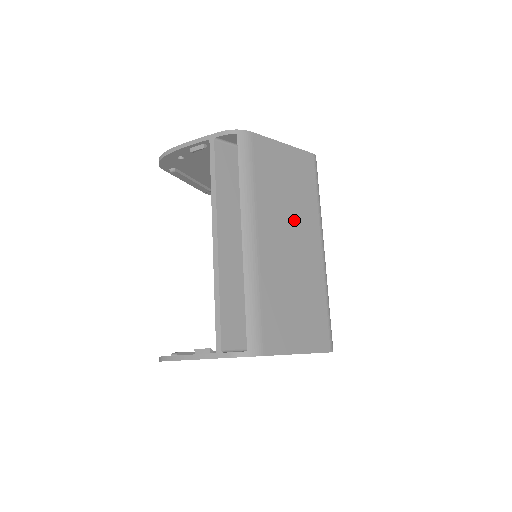
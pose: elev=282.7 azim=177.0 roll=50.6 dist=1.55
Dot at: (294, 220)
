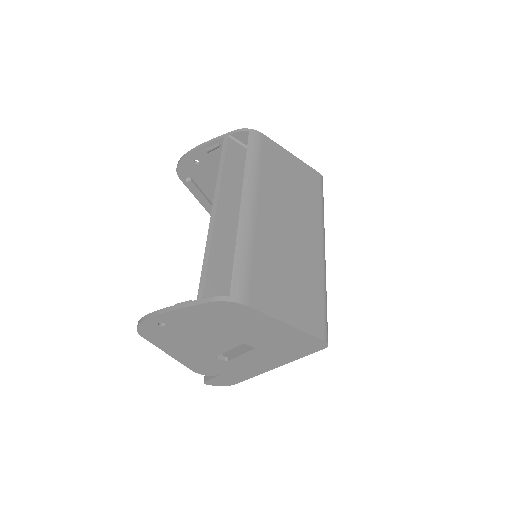
Dot at: (295, 211)
